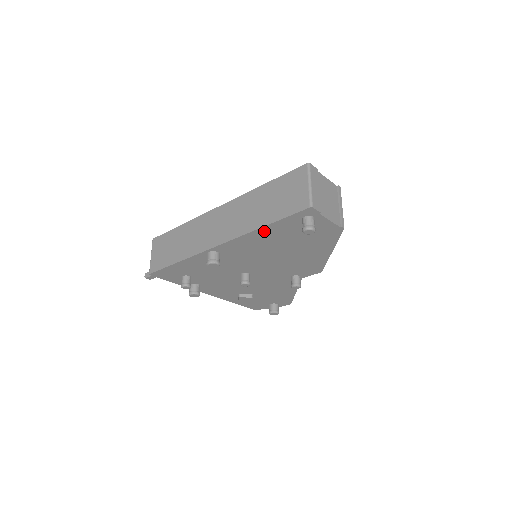
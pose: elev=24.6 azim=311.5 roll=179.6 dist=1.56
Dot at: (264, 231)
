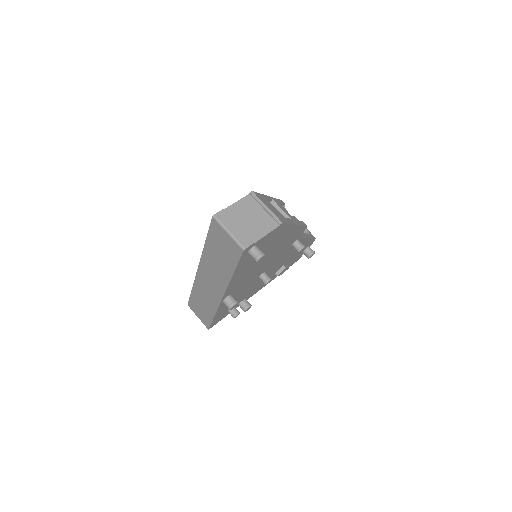
Dot at: (237, 273)
